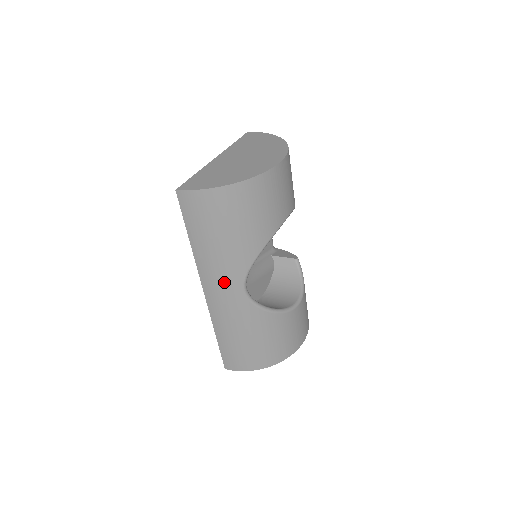
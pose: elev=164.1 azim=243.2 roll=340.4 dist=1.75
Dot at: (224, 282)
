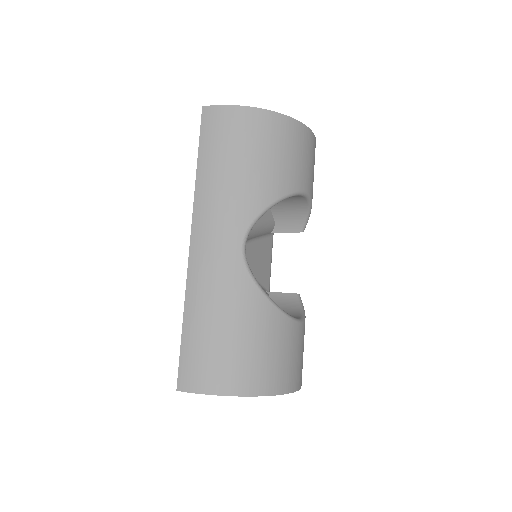
Dot at: (221, 227)
